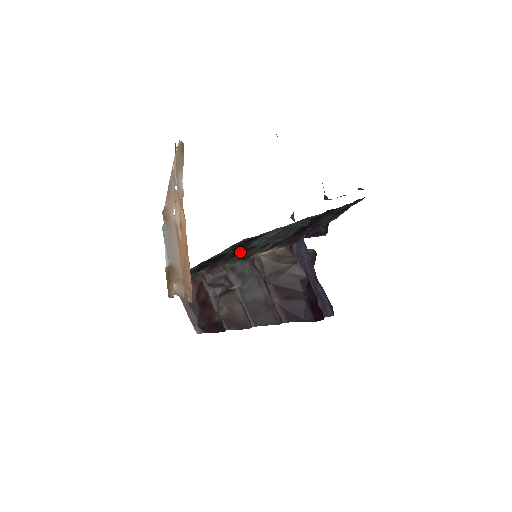
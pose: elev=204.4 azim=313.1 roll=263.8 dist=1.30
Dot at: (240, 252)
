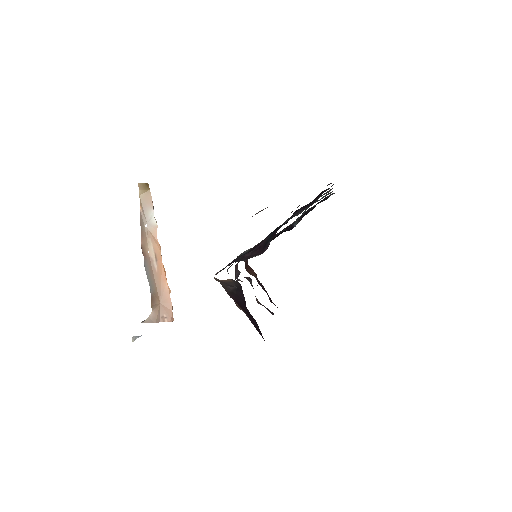
Dot at: occluded
